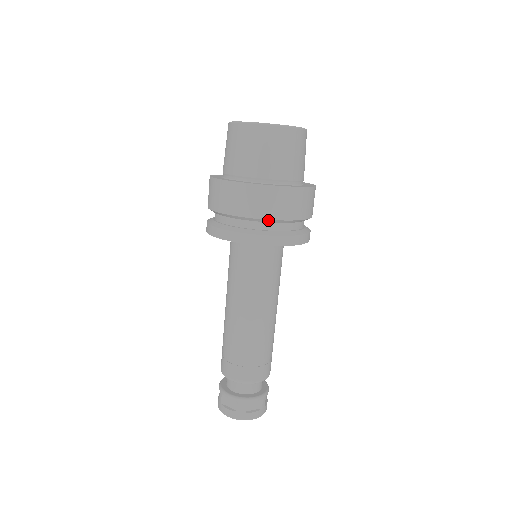
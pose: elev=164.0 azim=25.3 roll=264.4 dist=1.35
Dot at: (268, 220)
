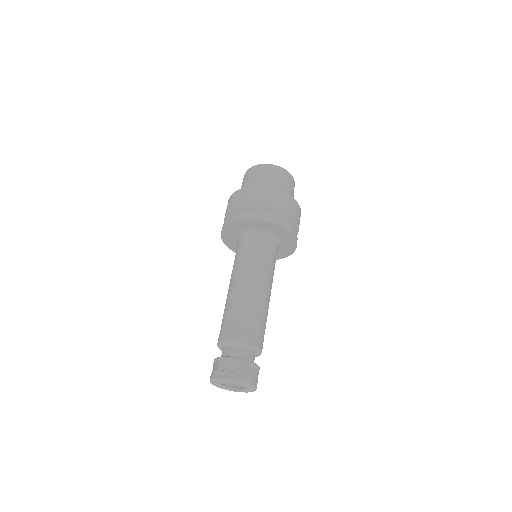
Dot at: (243, 207)
